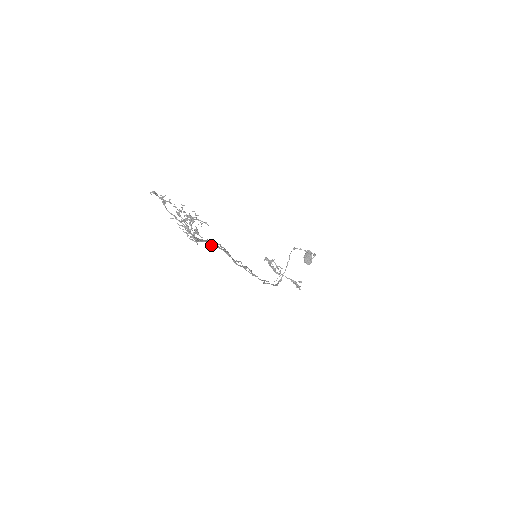
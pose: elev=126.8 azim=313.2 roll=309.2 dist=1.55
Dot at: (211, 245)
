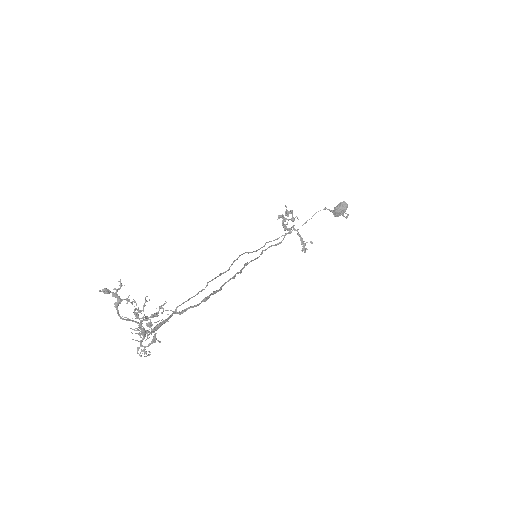
Dot at: (180, 313)
